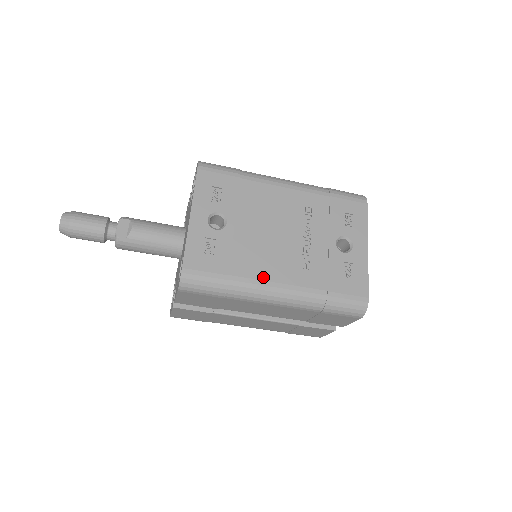
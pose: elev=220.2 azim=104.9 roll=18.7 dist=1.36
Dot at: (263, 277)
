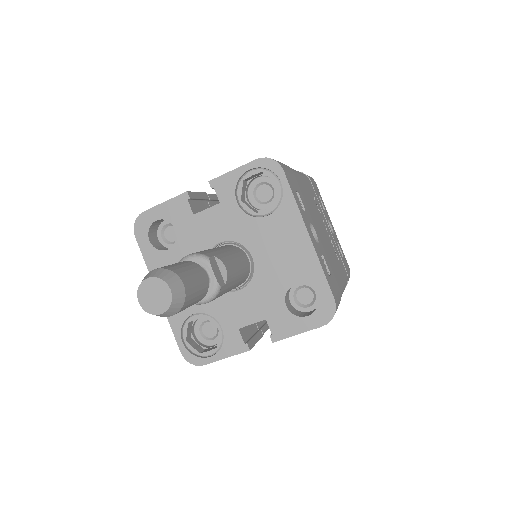
Dot at: (341, 279)
